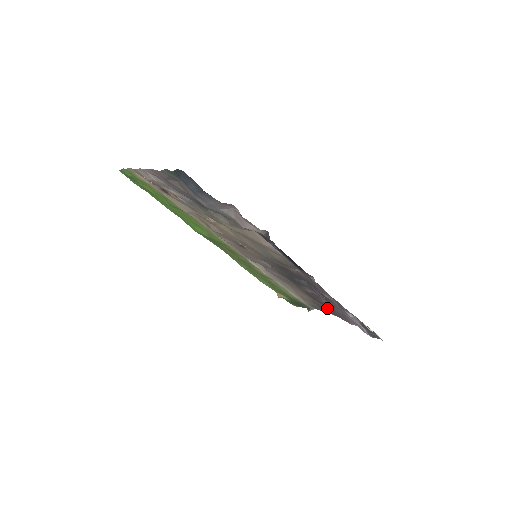
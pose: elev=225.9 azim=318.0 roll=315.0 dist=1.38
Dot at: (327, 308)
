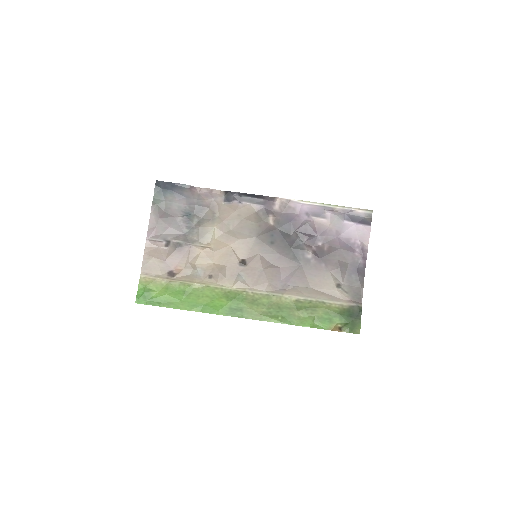
Dot at: (343, 262)
